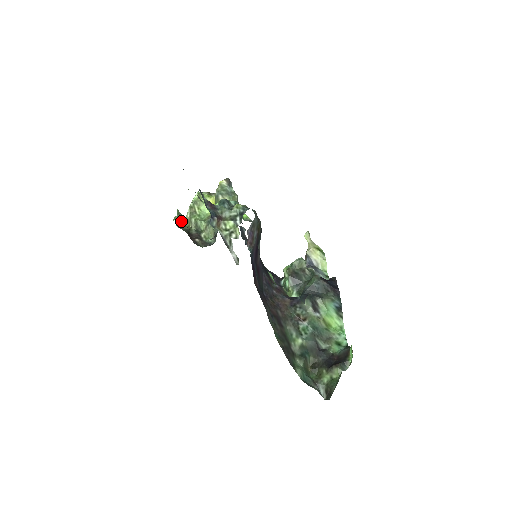
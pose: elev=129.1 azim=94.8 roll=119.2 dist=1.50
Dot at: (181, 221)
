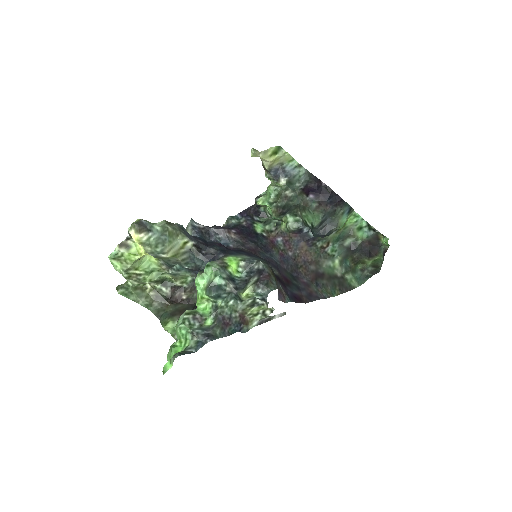
Dot at: (139, 296)
